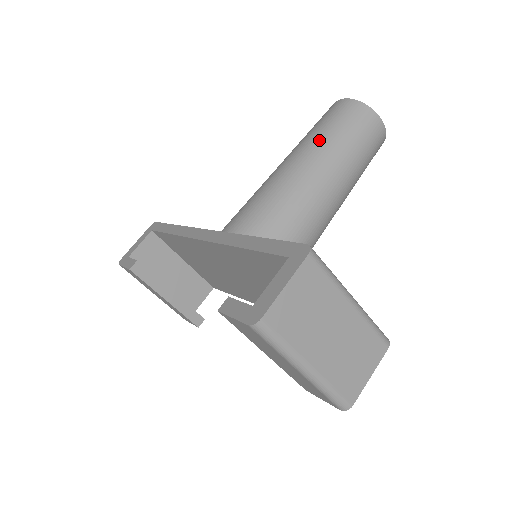
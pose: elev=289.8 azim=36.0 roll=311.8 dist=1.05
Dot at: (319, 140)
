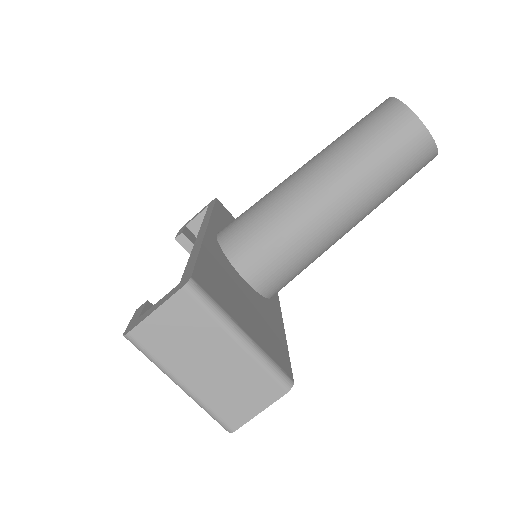
Dot at: (339, 147)
